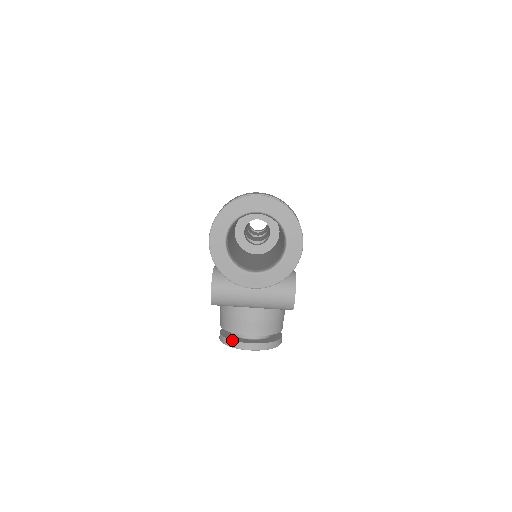
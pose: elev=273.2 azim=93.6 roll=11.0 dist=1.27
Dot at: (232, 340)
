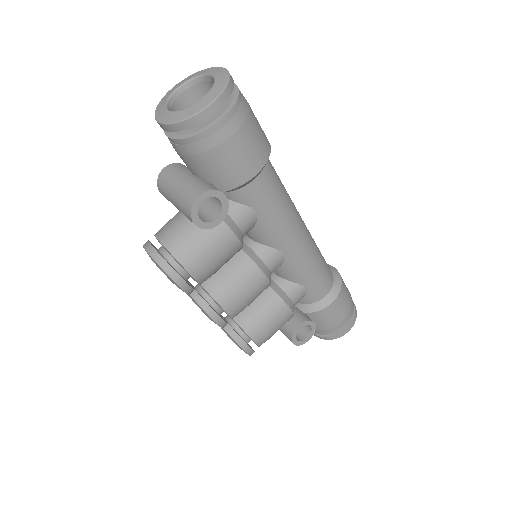
Dot at: (148, 240)
